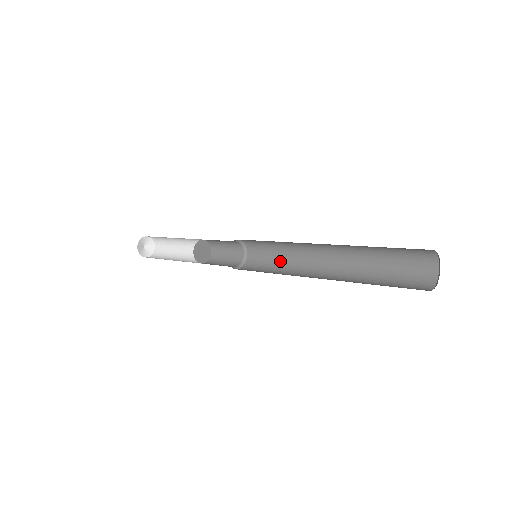
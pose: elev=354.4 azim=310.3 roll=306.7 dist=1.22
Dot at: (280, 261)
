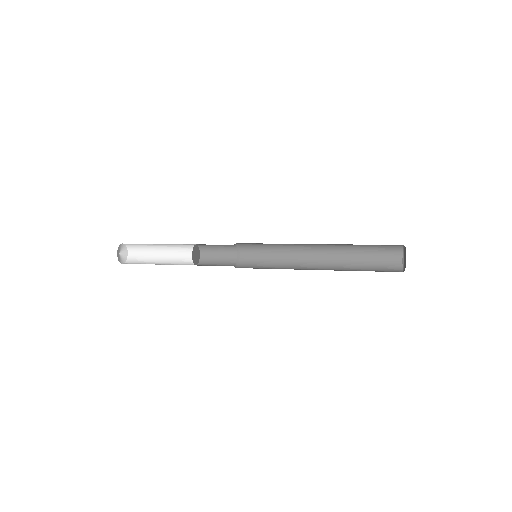
Dot at: (272, 267)
